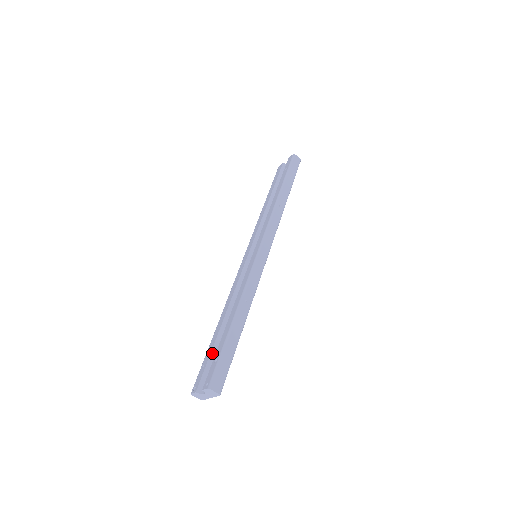
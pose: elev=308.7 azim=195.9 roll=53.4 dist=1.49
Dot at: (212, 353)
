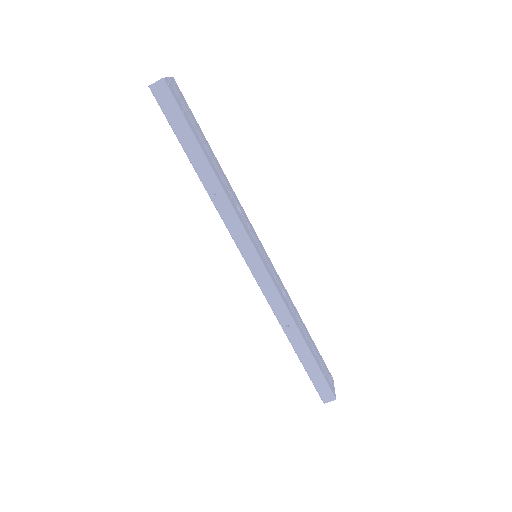
Dot at: occluded
